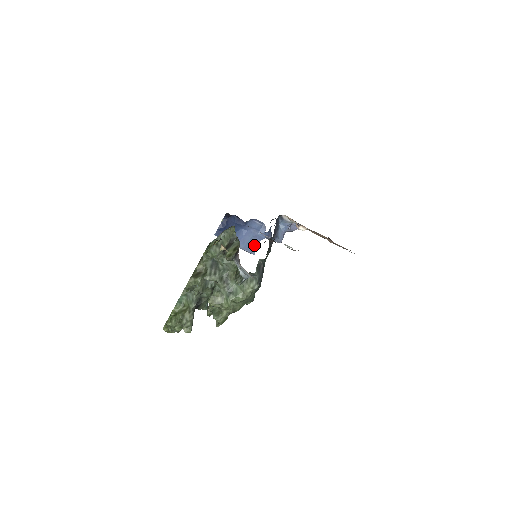
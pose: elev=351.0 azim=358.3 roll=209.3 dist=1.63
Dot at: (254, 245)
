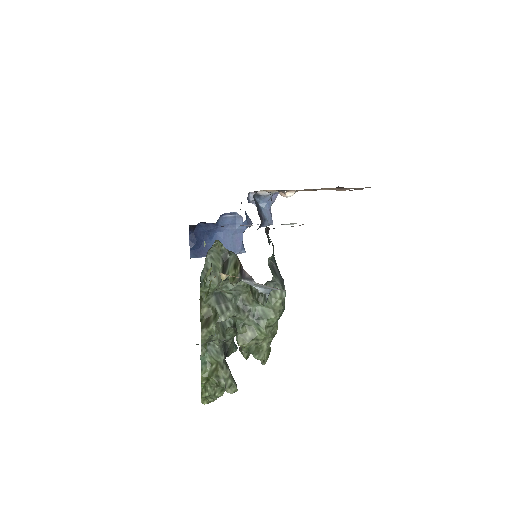
Dot at: (239, 243)
